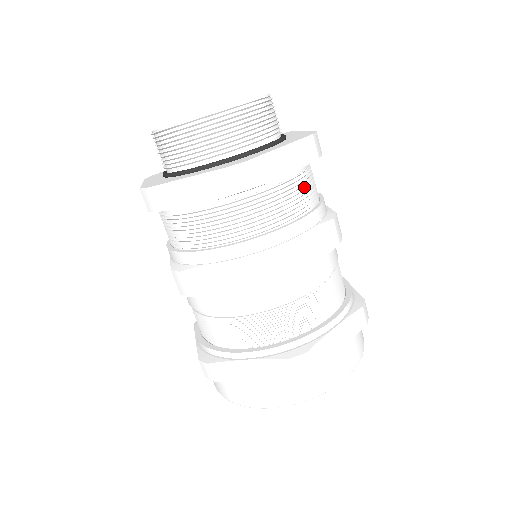
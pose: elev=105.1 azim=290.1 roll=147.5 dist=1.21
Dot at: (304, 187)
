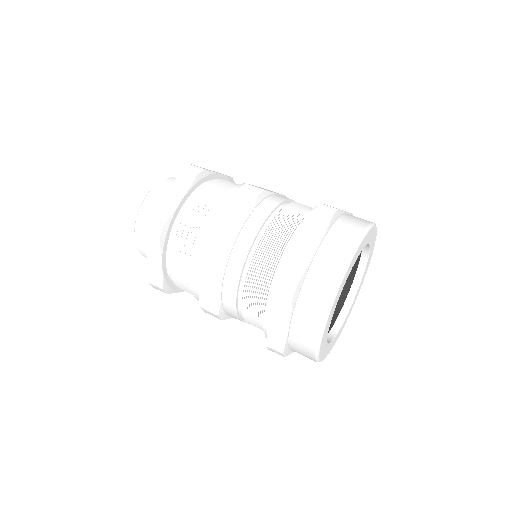
Dot at: (207, 195)
